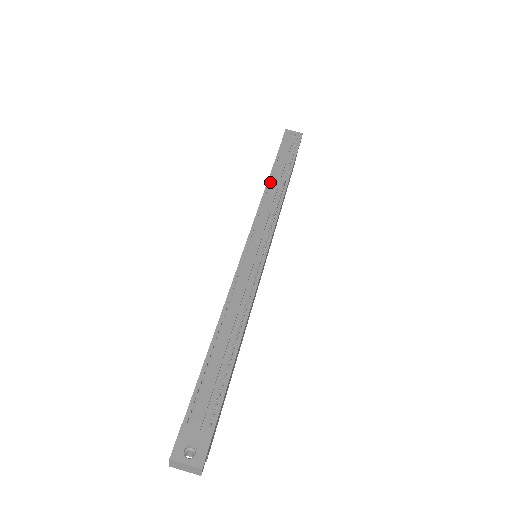
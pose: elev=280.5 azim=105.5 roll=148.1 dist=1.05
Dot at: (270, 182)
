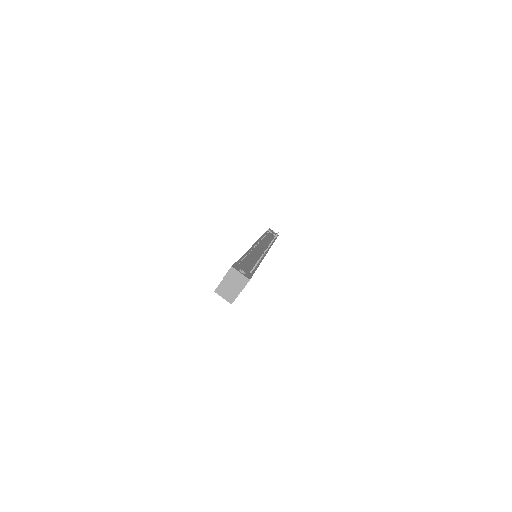
Dot at: (264, 236)
